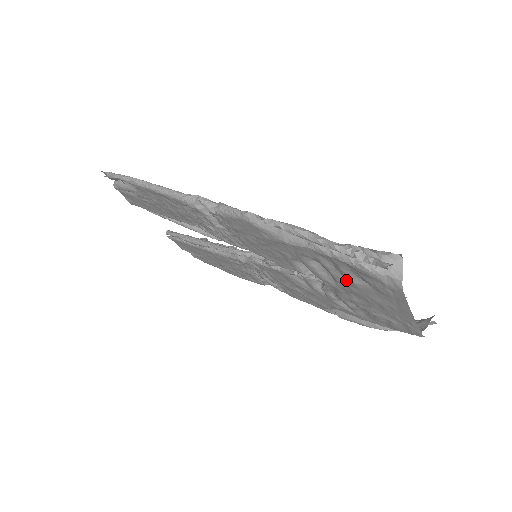
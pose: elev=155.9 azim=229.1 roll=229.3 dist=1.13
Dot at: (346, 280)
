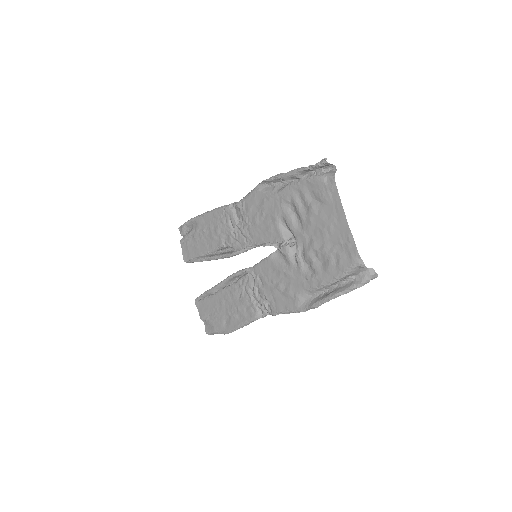
Dot at: (307, 211)
